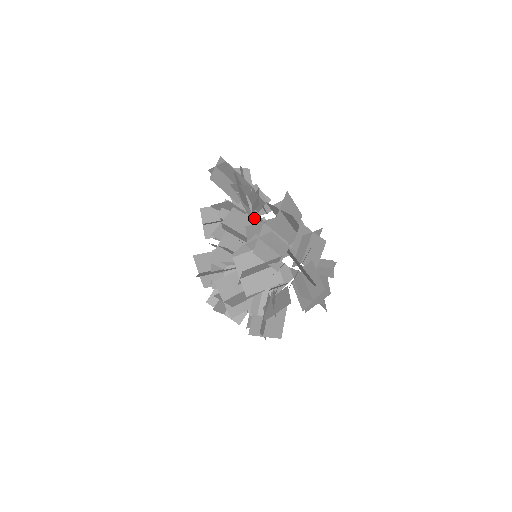
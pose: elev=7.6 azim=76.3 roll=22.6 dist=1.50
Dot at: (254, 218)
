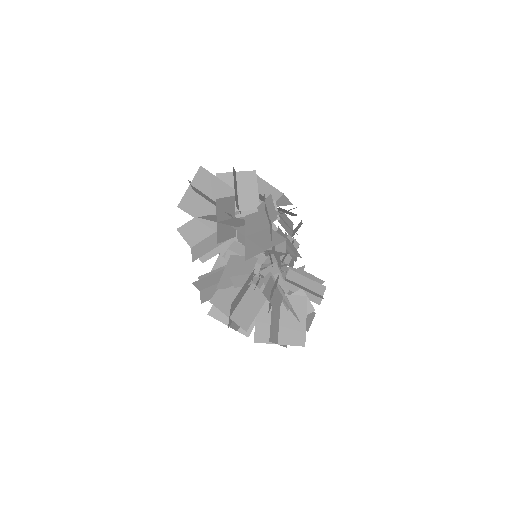
Dot at: occluded
